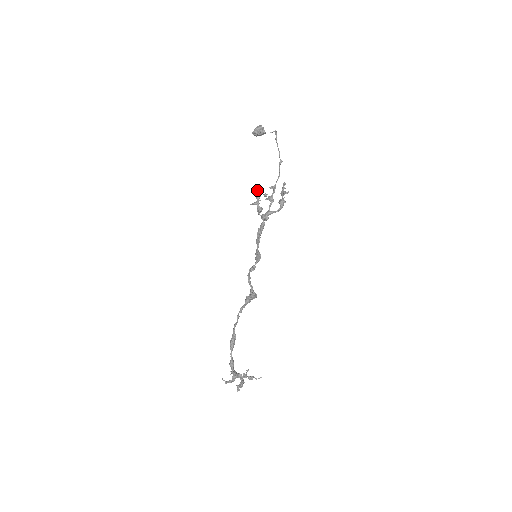
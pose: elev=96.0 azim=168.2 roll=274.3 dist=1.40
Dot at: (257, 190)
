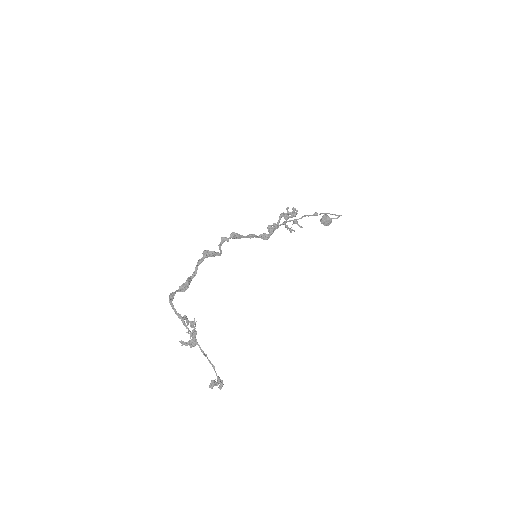
Dot at: occluded
